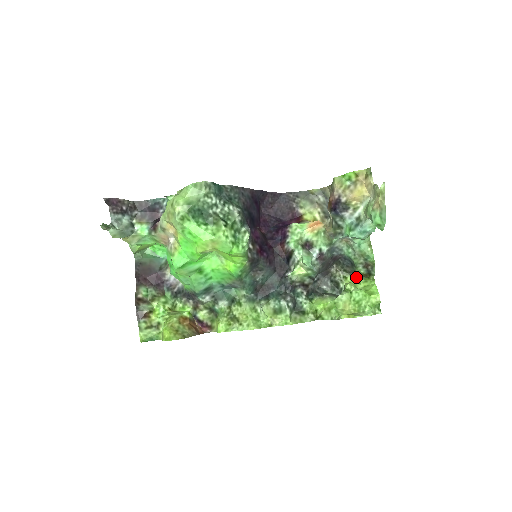
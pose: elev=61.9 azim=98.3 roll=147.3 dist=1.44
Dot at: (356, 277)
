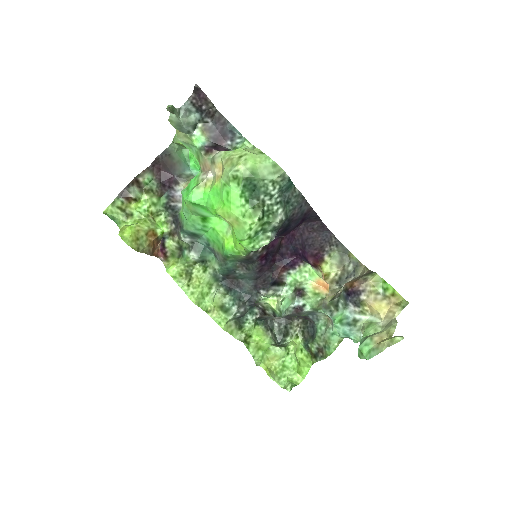
Dot at: (305, 345)
